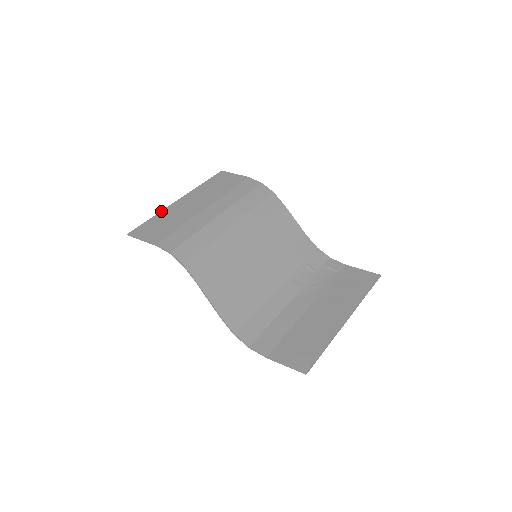
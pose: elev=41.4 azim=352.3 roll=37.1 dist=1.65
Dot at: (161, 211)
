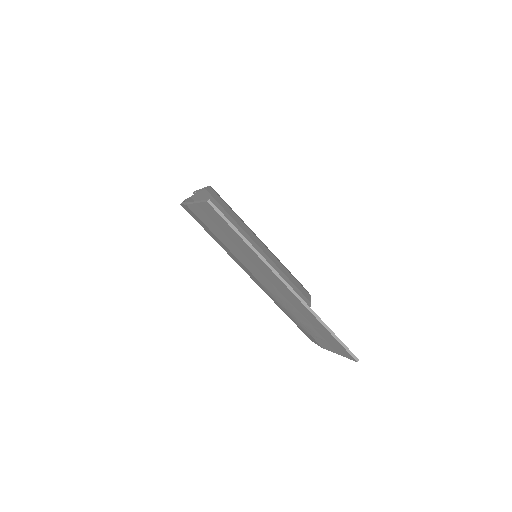
Dot at: occluded
